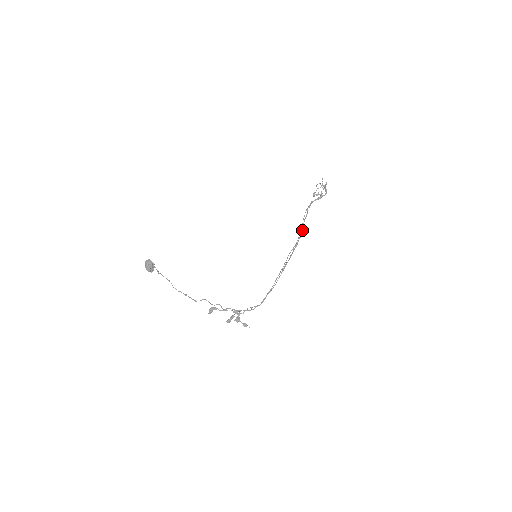
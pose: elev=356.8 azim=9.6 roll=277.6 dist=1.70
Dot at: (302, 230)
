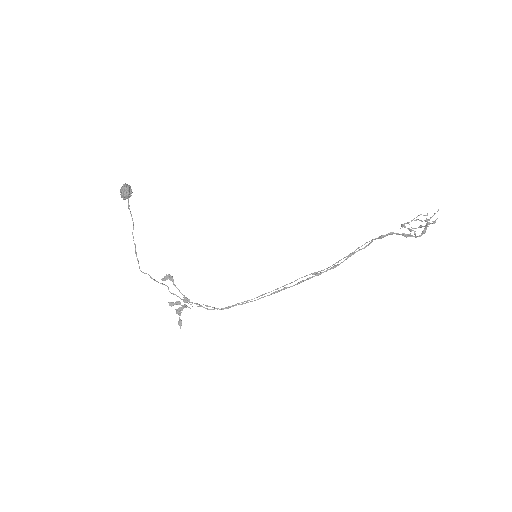
Dot at: occluded
